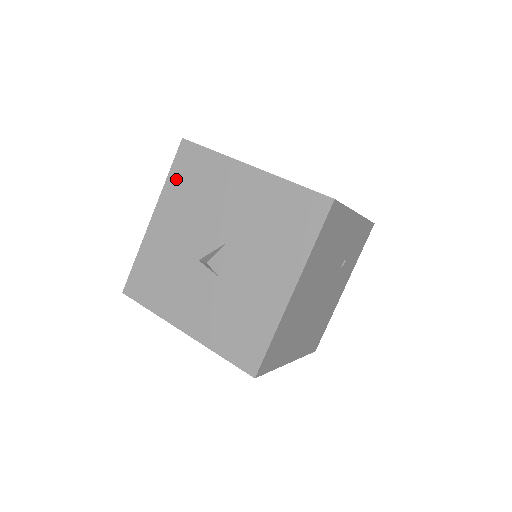
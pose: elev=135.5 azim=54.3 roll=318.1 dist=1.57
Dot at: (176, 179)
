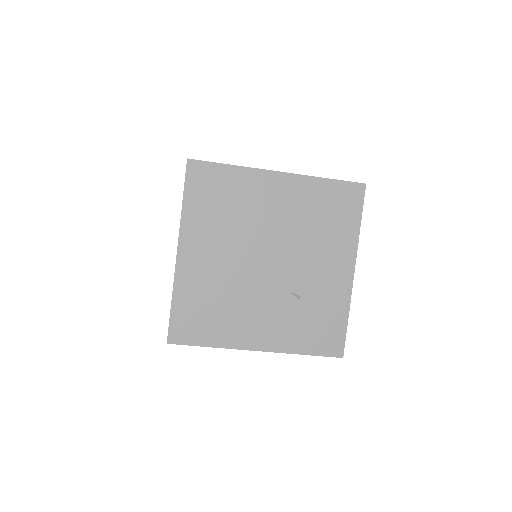
Dot at: occluded
